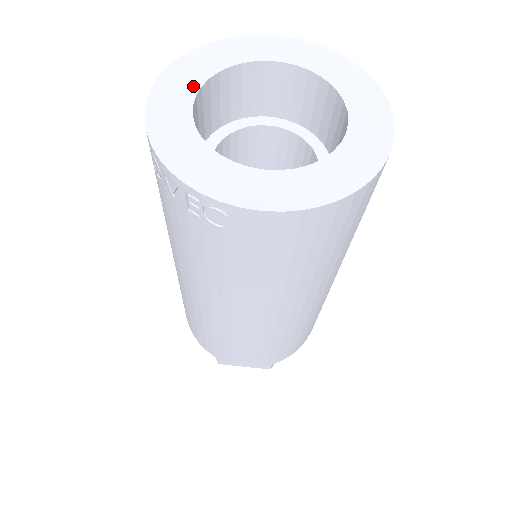
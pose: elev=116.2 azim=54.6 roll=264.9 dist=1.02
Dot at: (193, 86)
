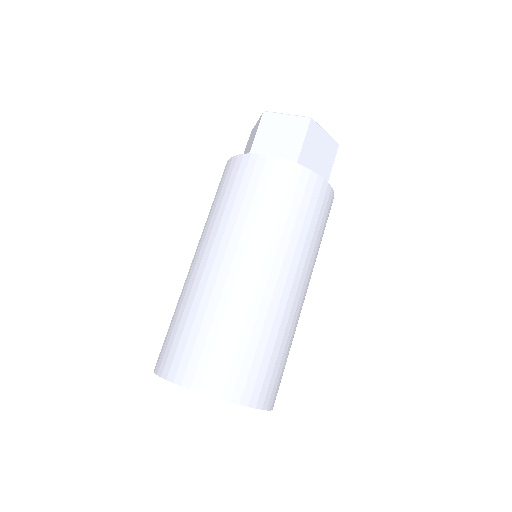
Dot at: occluded
